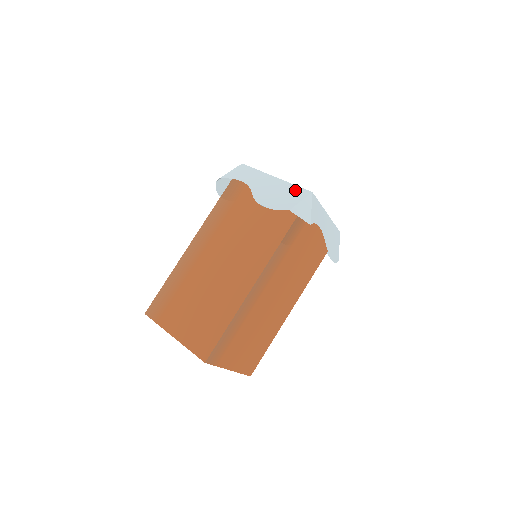
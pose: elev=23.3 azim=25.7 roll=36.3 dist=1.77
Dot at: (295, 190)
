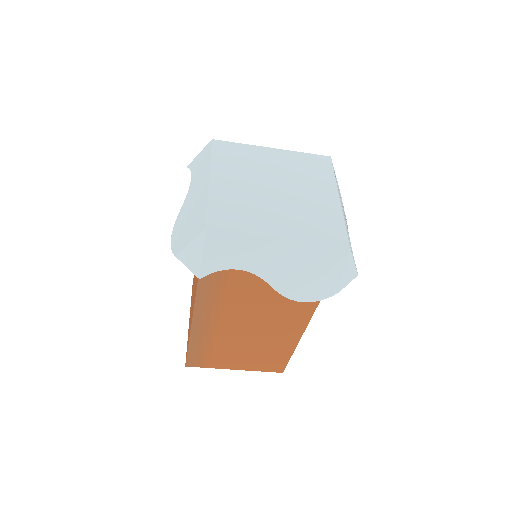
Dot at: (200, 217)
